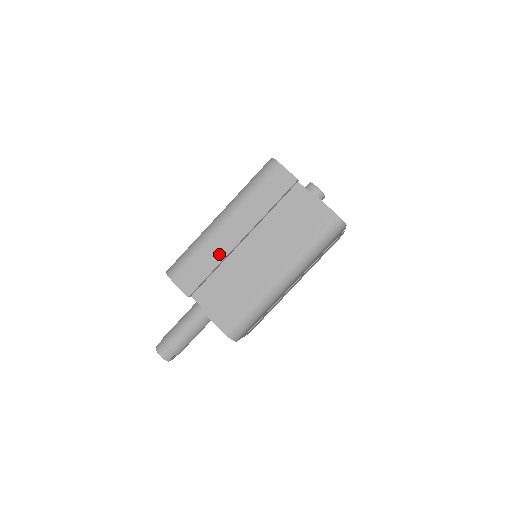
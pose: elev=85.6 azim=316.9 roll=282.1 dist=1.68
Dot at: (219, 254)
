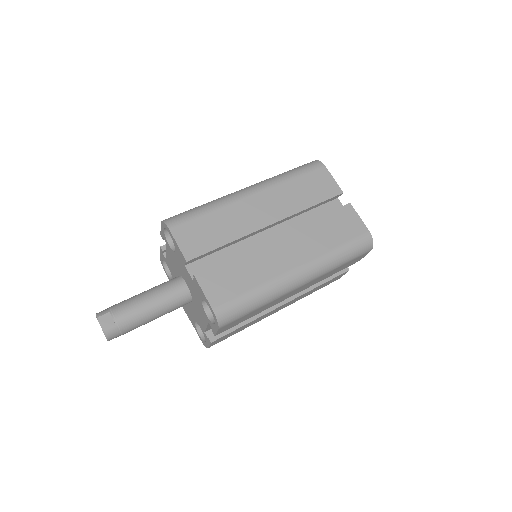
Dot at: occluded
